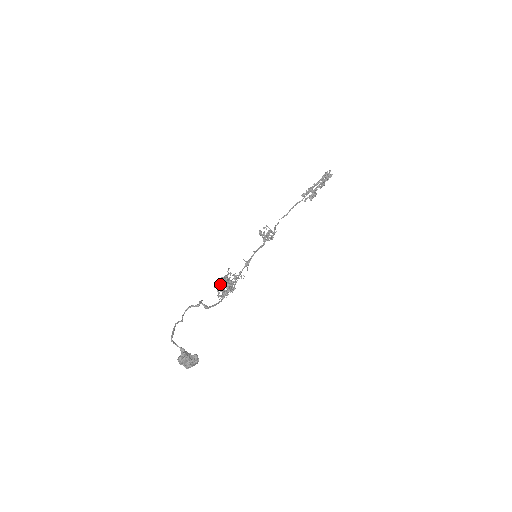
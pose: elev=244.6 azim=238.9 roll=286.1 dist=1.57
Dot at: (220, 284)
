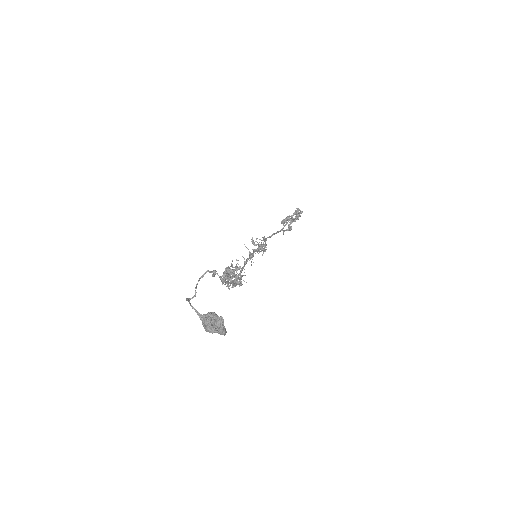
Dot at: (228, 268)
